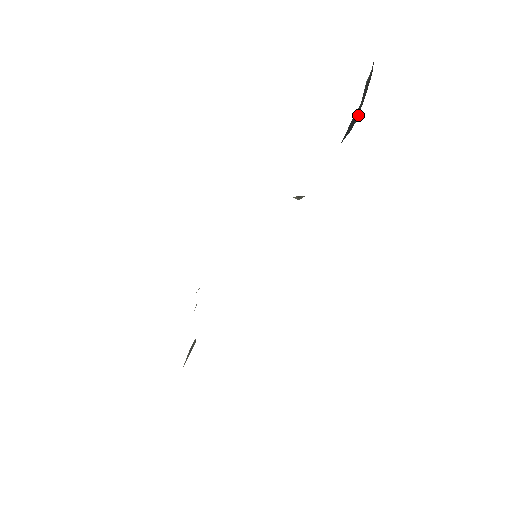
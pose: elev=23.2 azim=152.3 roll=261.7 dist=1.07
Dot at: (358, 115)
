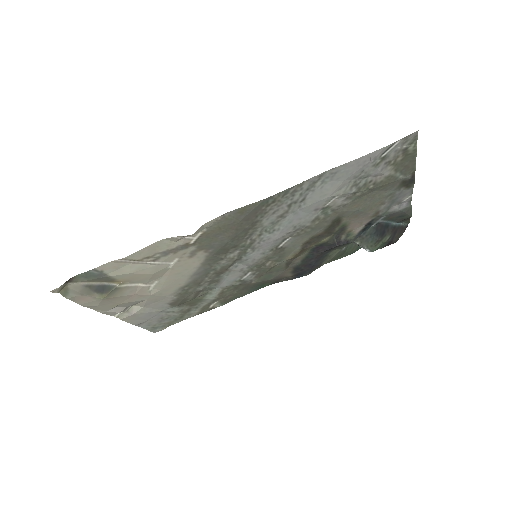
Dot at: (385, 240)
